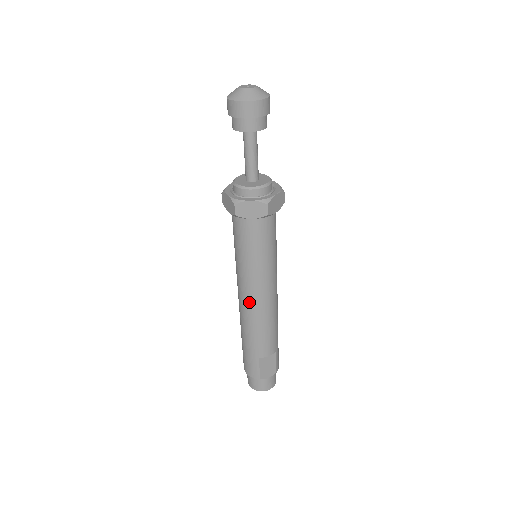
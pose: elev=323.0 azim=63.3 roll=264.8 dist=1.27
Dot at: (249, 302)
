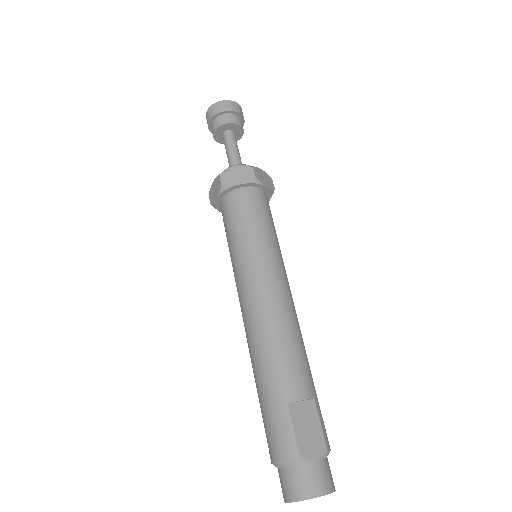
Dot at: (255, 300)
